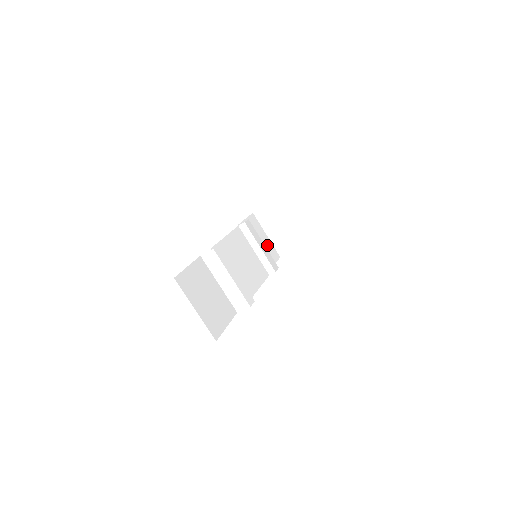
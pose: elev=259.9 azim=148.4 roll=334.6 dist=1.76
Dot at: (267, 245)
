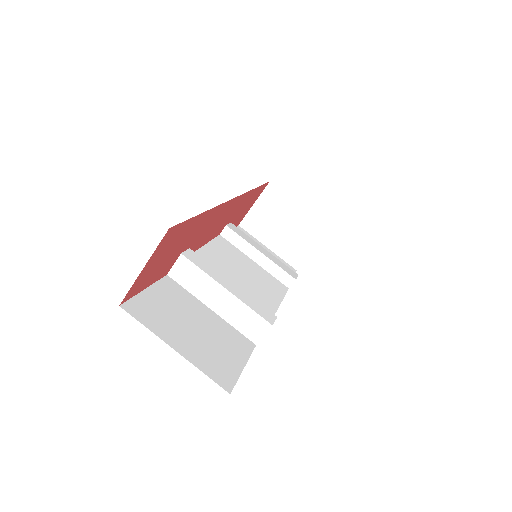
Dot at: occluded
